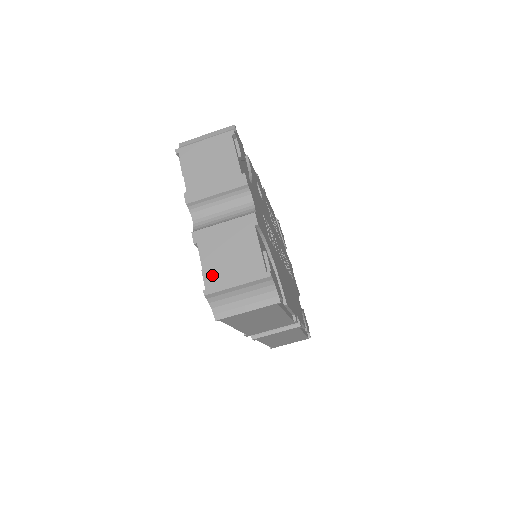
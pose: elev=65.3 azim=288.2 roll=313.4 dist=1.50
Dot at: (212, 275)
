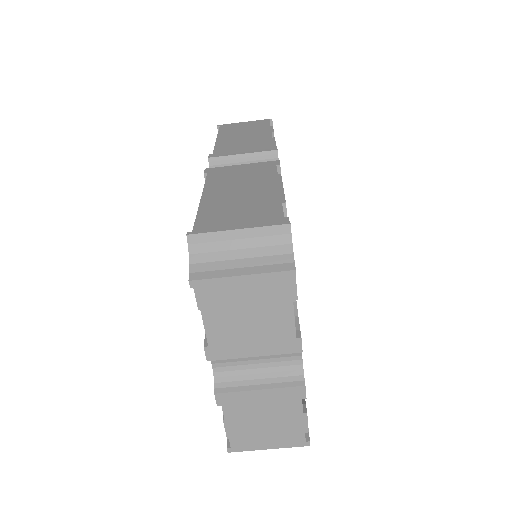
Dot at: (239, 437)
